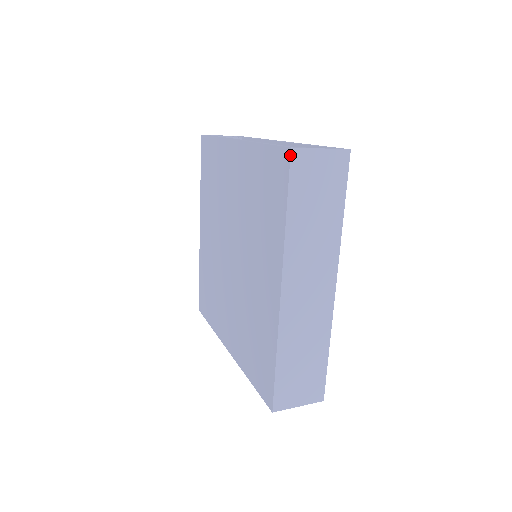
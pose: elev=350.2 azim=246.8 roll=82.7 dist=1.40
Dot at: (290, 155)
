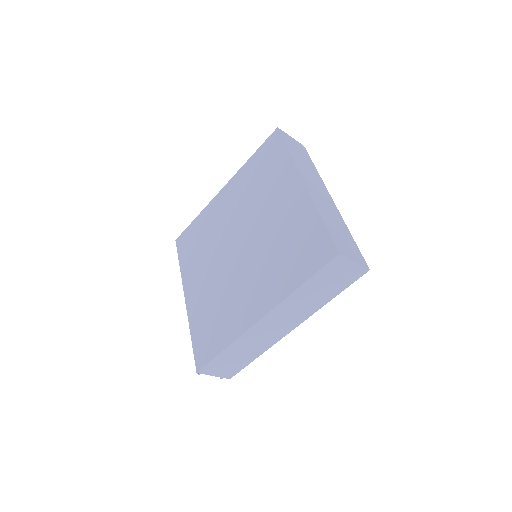
Dot at: (278, 129)
